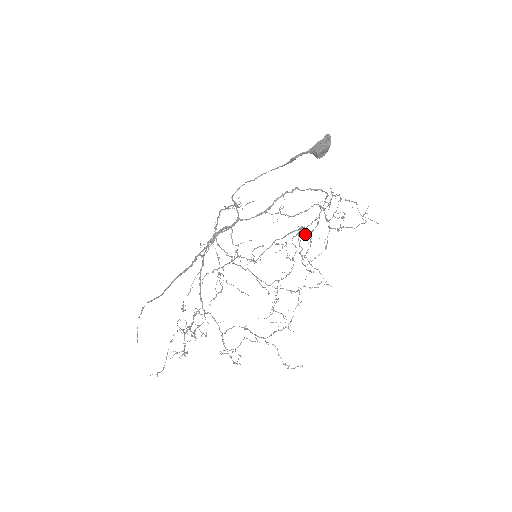
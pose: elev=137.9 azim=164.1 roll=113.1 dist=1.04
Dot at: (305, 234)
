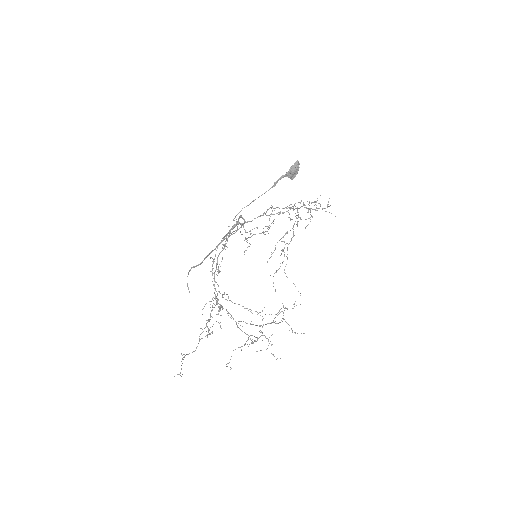
Dot at: (284, 247)
